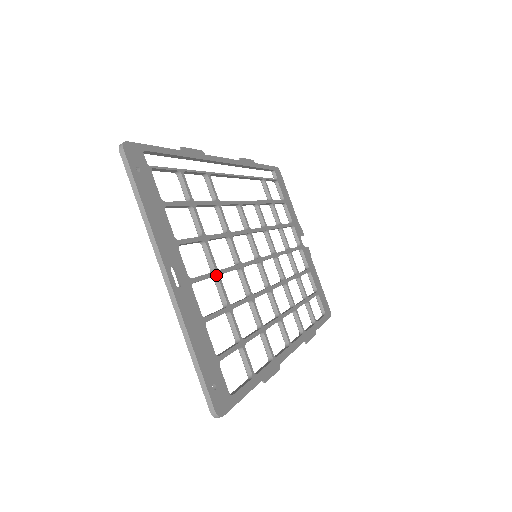
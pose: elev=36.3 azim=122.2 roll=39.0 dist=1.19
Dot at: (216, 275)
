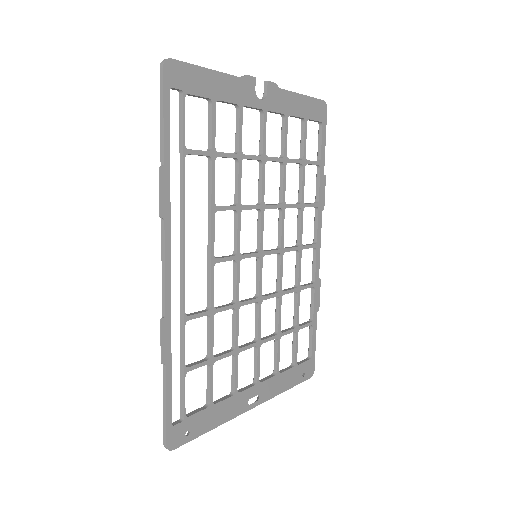
Dot at: (260, 346)
